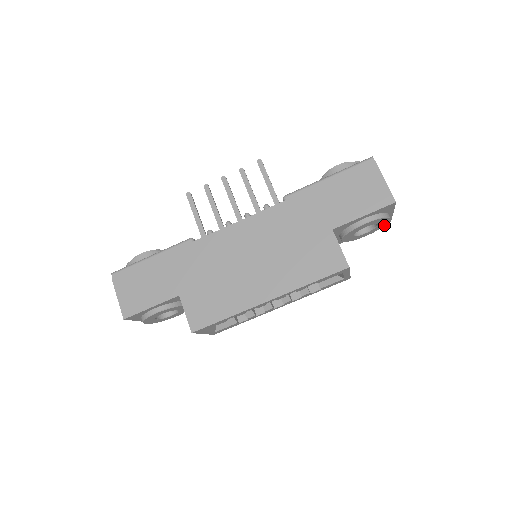
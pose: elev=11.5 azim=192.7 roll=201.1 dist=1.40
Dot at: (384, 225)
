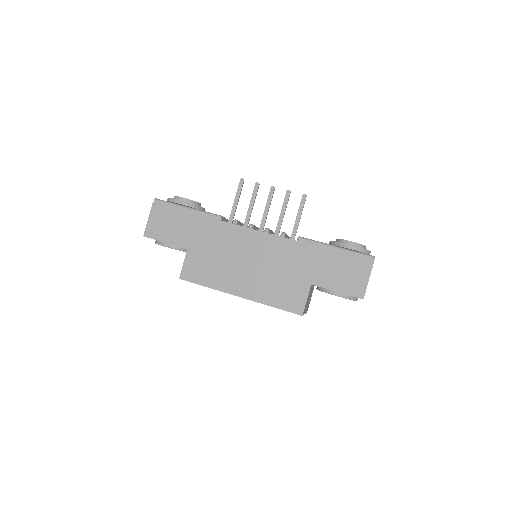
Dot at: occluded
